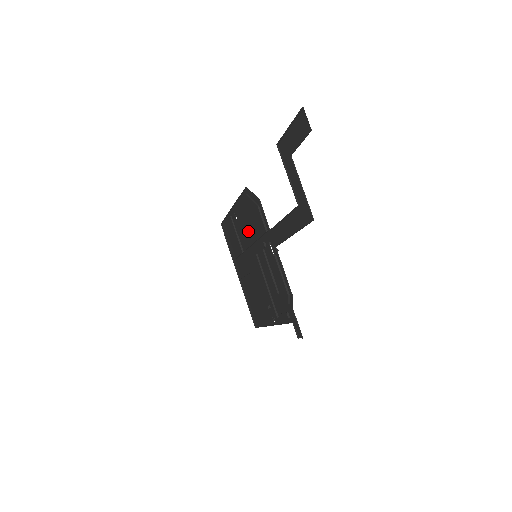
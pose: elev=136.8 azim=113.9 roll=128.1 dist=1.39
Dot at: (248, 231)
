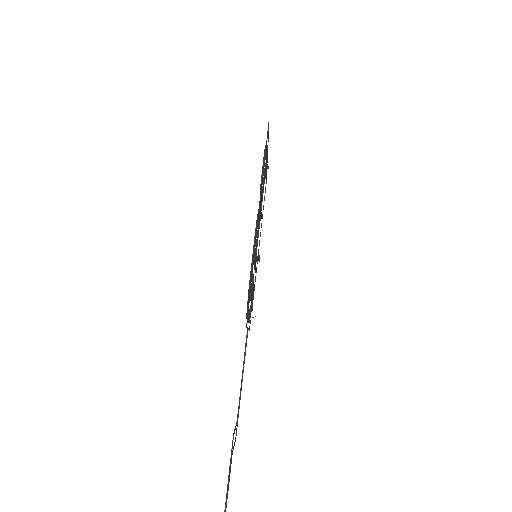
Dot at: occluded
